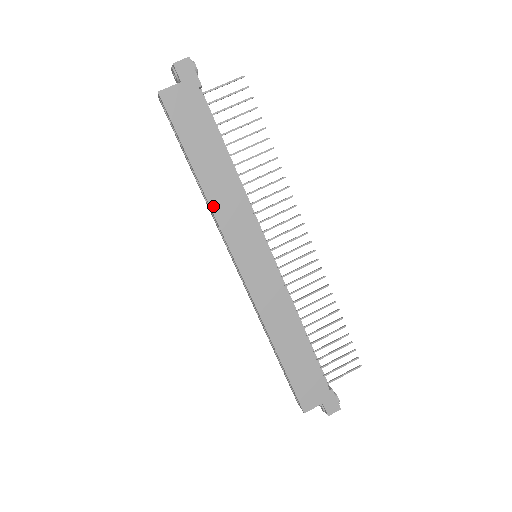
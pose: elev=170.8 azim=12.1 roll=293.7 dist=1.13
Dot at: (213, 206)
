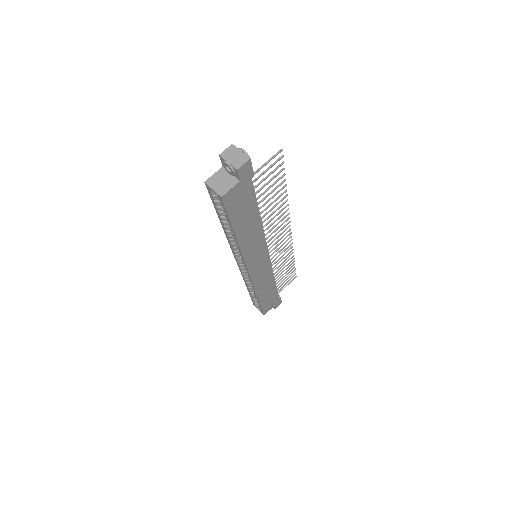
Dot at: (243, 250)
